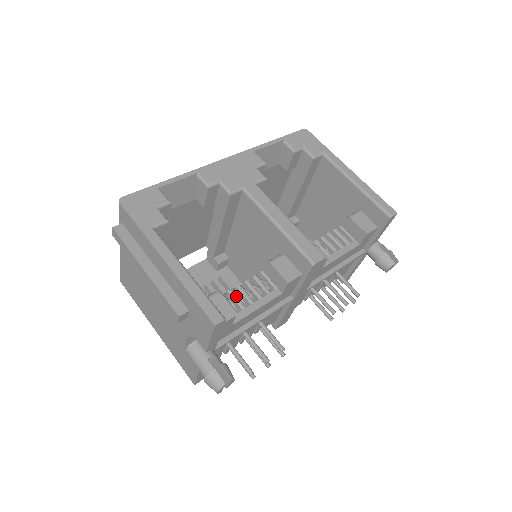
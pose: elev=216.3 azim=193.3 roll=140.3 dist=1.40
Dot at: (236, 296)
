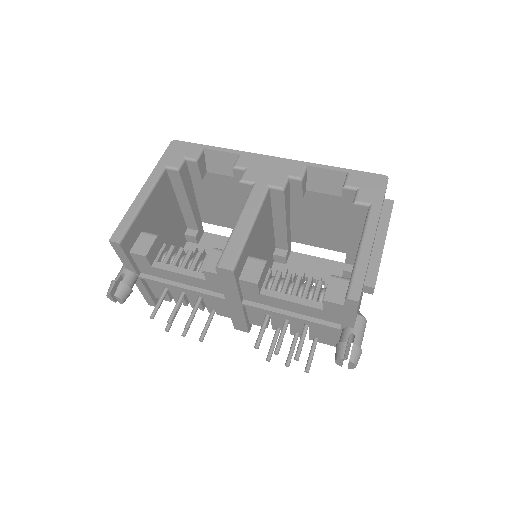
Dot at: (178, 254)
